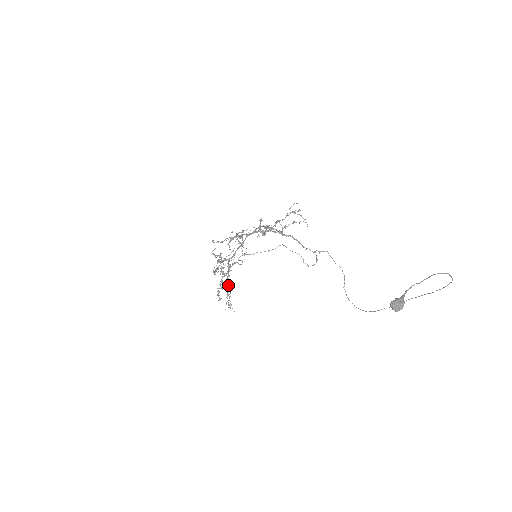
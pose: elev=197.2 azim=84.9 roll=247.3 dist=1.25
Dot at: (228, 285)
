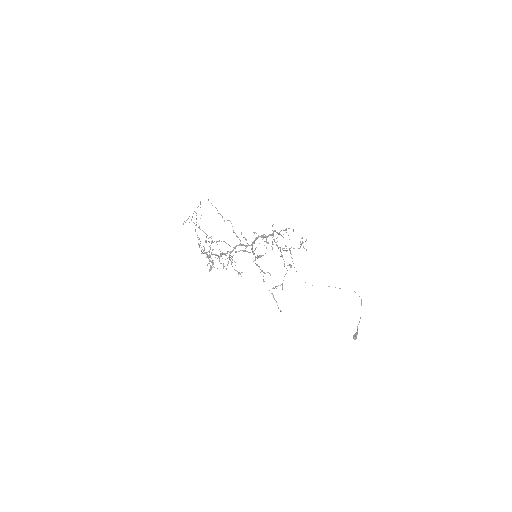
Dot at: occluded
